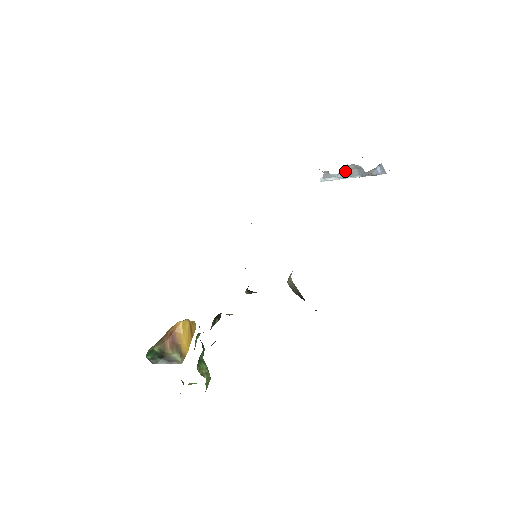
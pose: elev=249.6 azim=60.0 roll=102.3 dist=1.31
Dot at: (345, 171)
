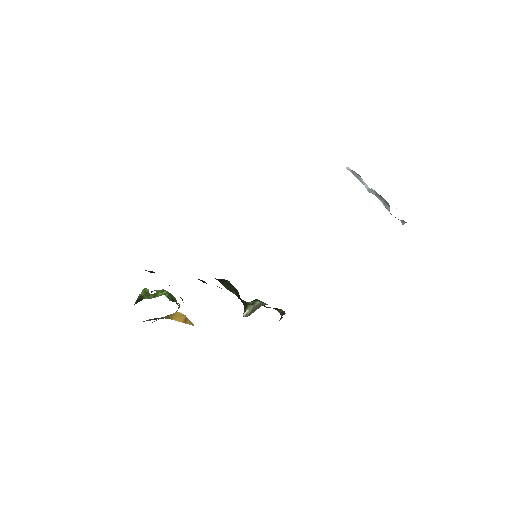
Dot at: (375, 193)
